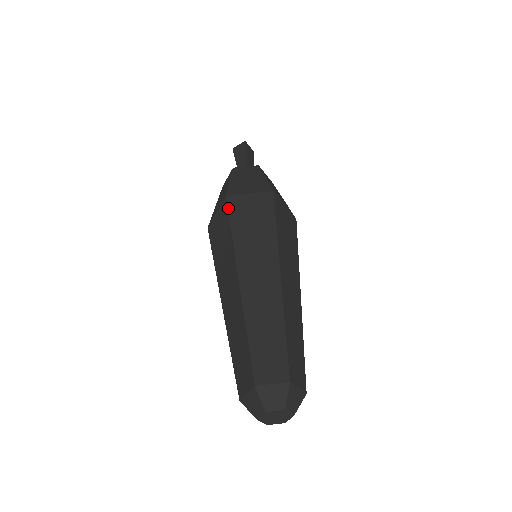
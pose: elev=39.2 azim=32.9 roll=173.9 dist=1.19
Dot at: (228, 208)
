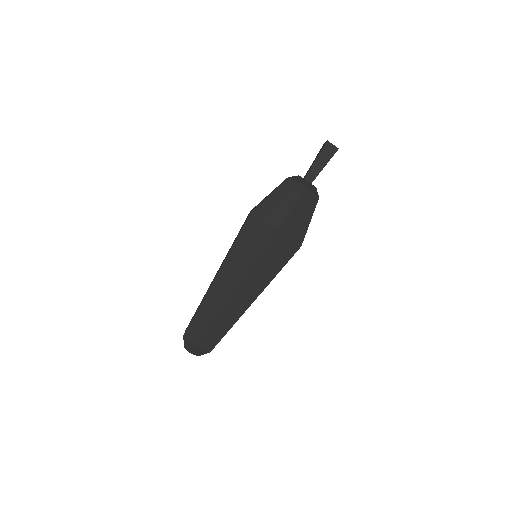
Dot at: (270, 241)
